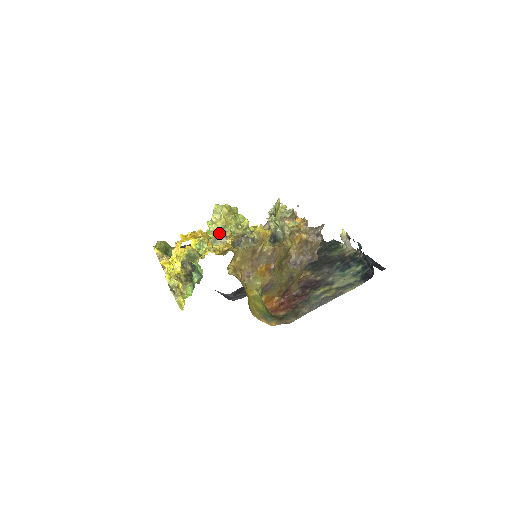
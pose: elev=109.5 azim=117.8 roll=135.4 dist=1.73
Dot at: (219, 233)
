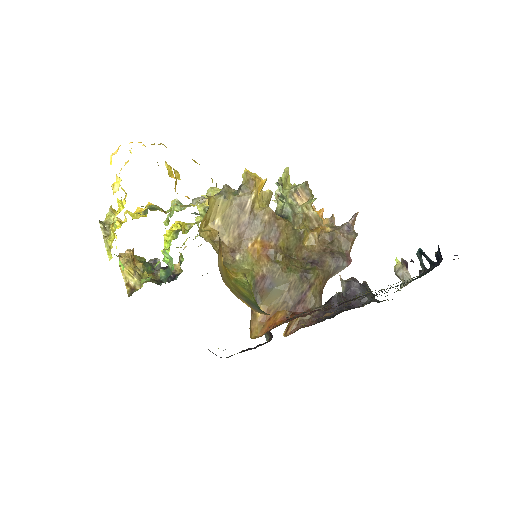
Dot at: occluded
